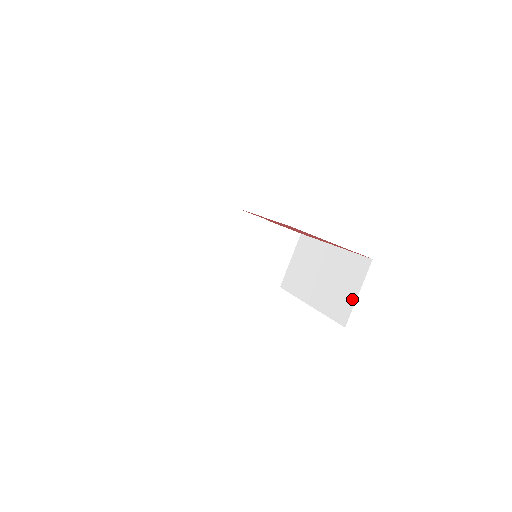
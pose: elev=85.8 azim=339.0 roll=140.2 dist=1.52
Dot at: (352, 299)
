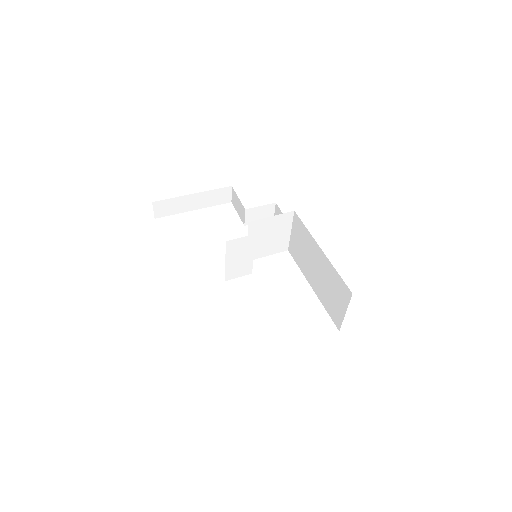
Dot at: (341, 314)
